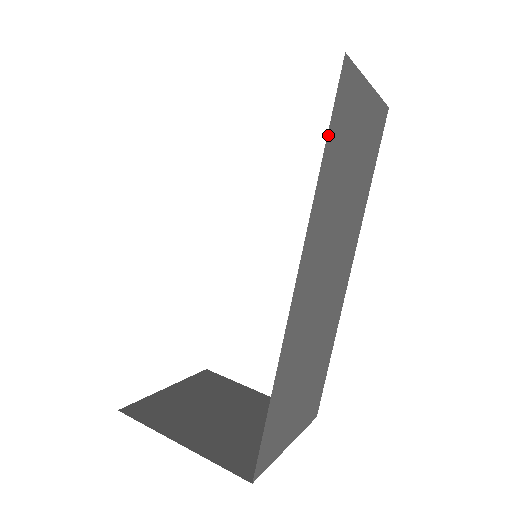
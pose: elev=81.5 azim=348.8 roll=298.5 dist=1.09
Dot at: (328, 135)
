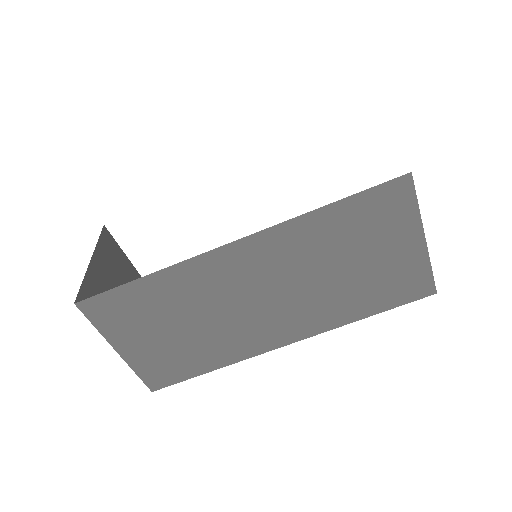
Dot at: (349, 198)
